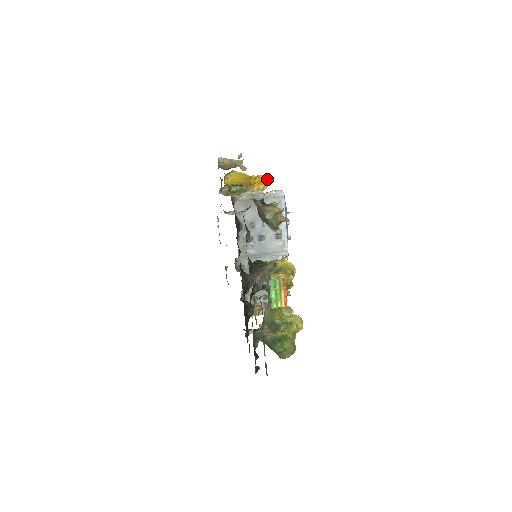
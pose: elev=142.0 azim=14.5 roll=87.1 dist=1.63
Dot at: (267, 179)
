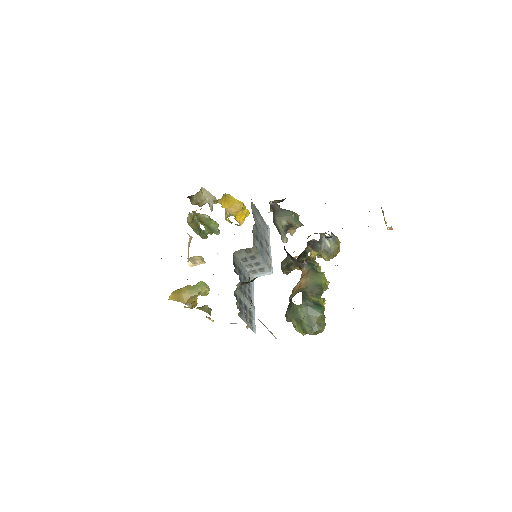
Dot at: occluded
